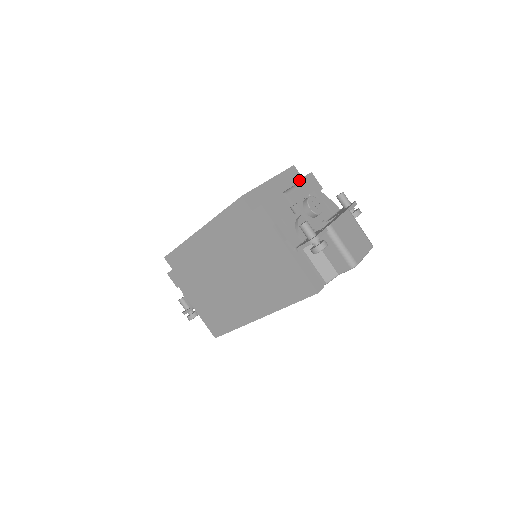
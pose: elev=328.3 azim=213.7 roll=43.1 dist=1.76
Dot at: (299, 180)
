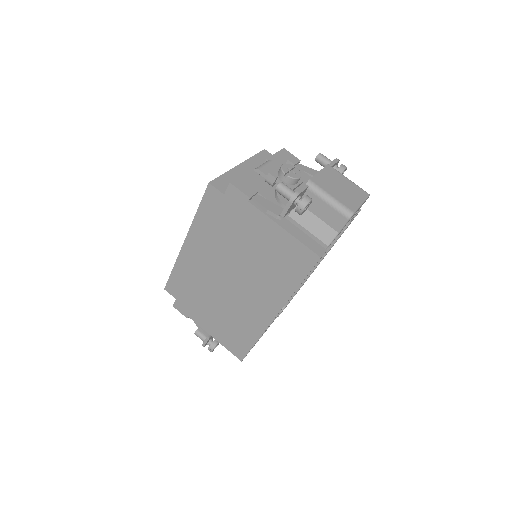
Dot at: (270, 156)
